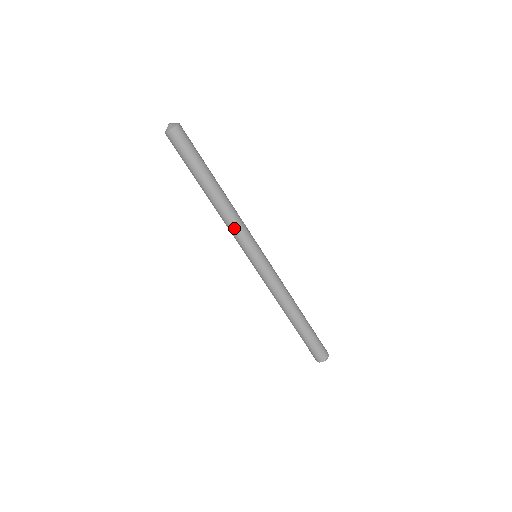
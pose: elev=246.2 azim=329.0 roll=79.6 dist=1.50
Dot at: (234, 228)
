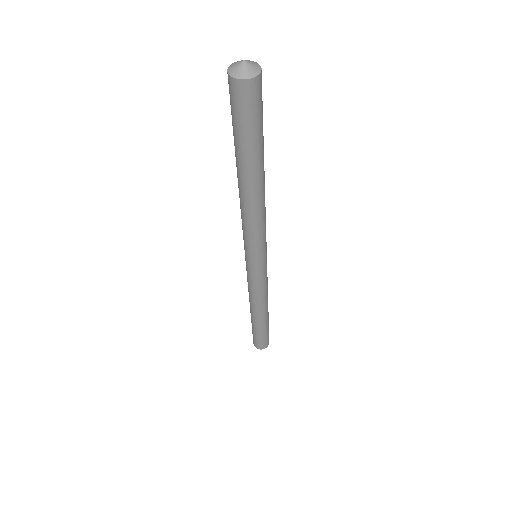
Dot at: (255, 230)
